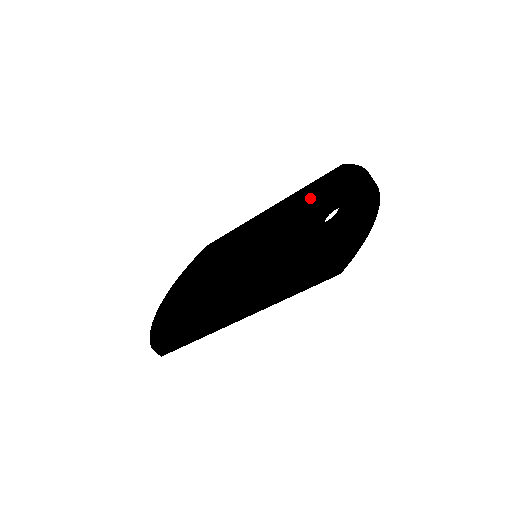
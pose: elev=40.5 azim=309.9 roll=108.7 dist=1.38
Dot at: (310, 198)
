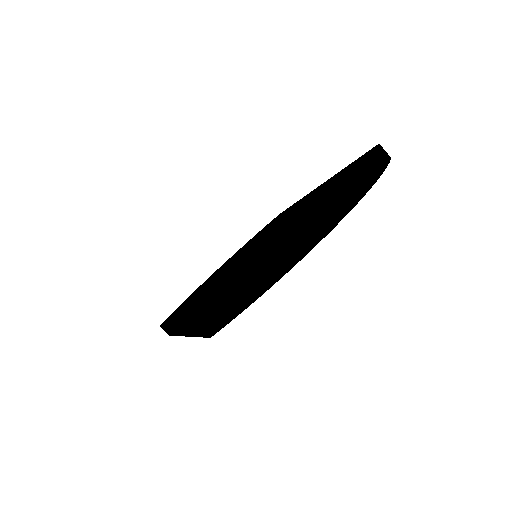
Dot at: (319, 193)
